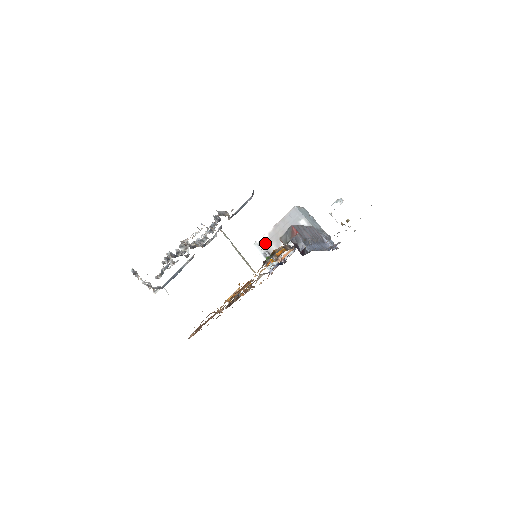
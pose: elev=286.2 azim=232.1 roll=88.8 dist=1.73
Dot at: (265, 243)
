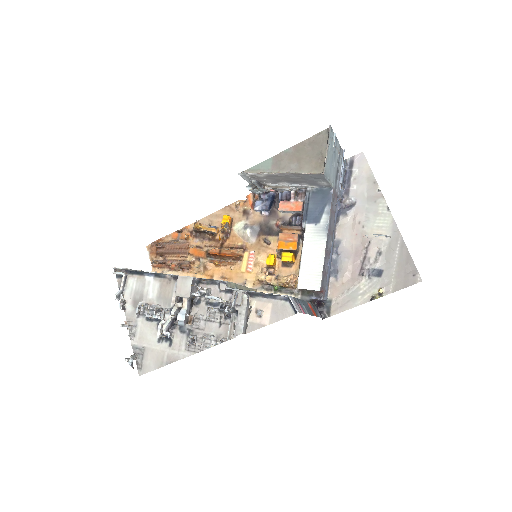
Dot at: (258, 177)
